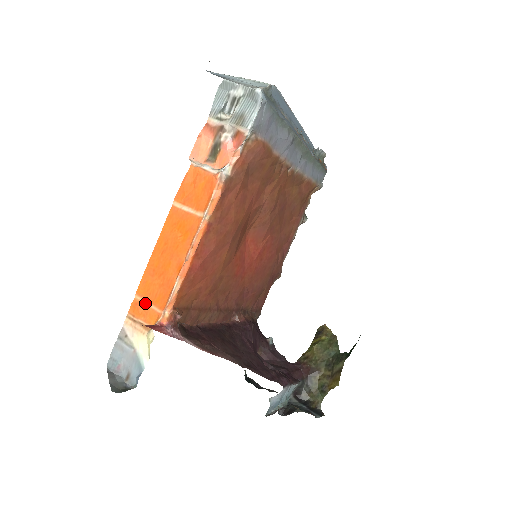
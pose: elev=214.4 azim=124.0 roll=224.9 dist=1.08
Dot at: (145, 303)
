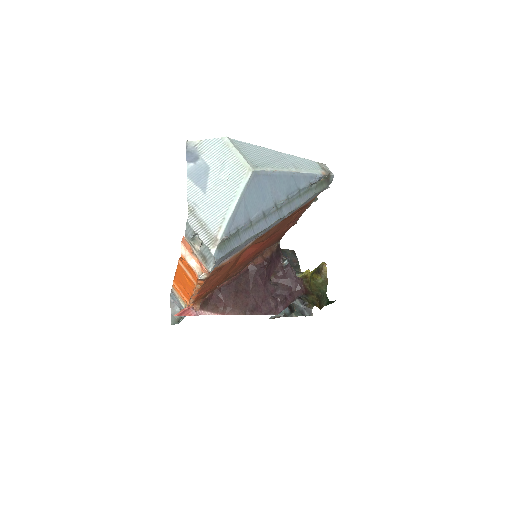
Dot at: (179, 291)
